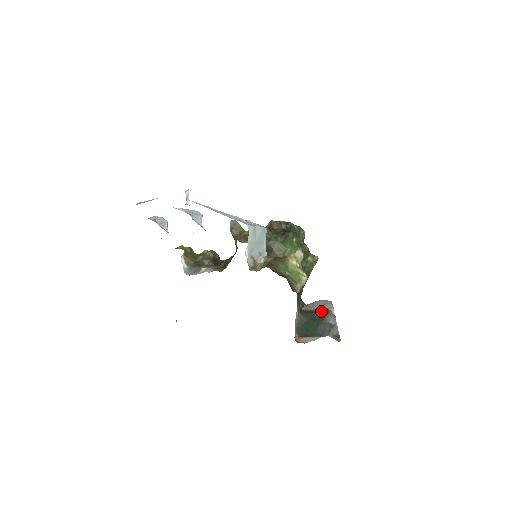
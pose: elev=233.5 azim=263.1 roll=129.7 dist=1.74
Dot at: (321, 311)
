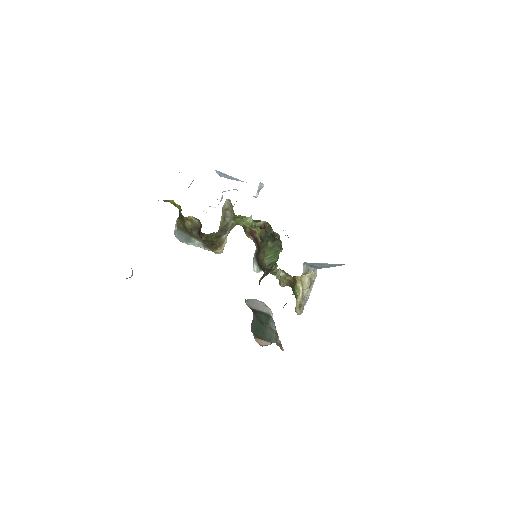
Dot at: (265, 314)
